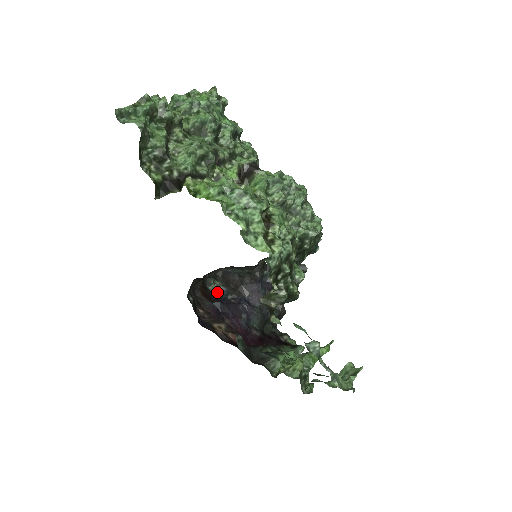
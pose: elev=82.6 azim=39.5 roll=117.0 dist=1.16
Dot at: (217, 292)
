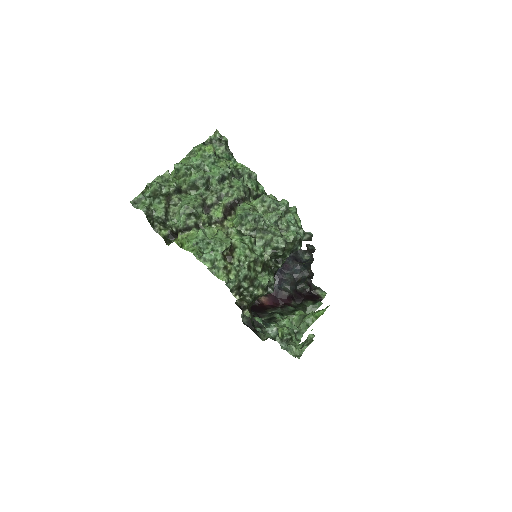
Dot at: occluded
